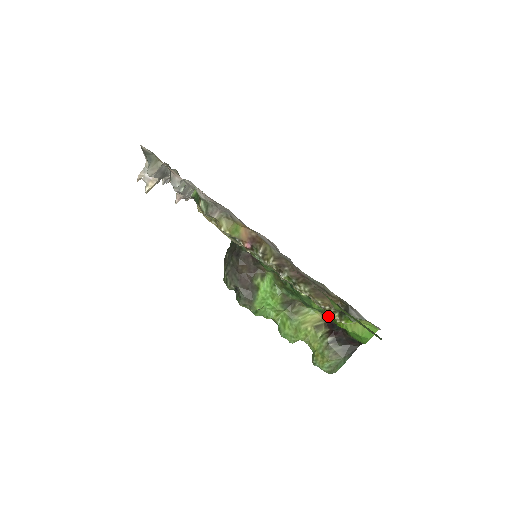
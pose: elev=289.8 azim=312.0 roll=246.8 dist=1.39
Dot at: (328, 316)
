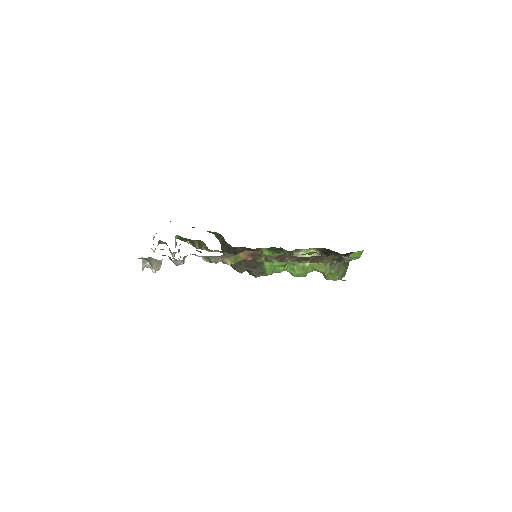
Dot at: occluded
